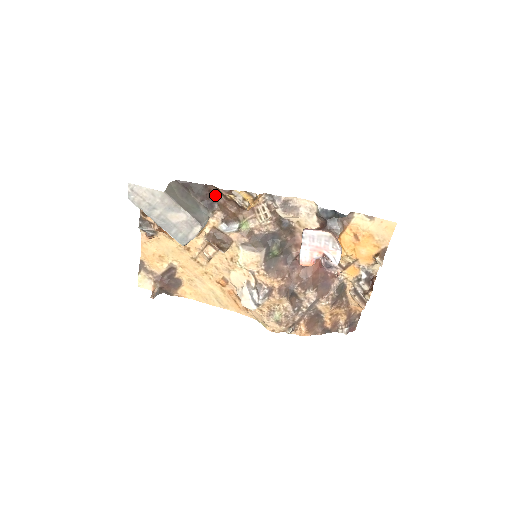
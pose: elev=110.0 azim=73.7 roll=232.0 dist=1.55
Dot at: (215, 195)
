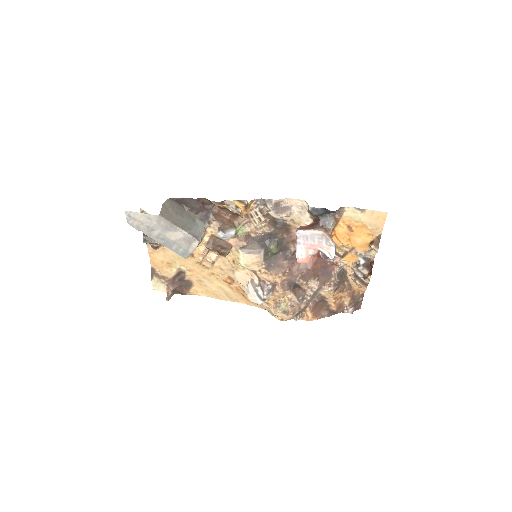
Dot at: (209, 206)
